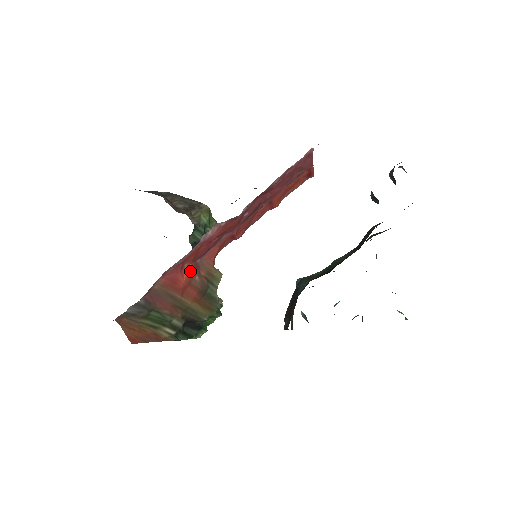
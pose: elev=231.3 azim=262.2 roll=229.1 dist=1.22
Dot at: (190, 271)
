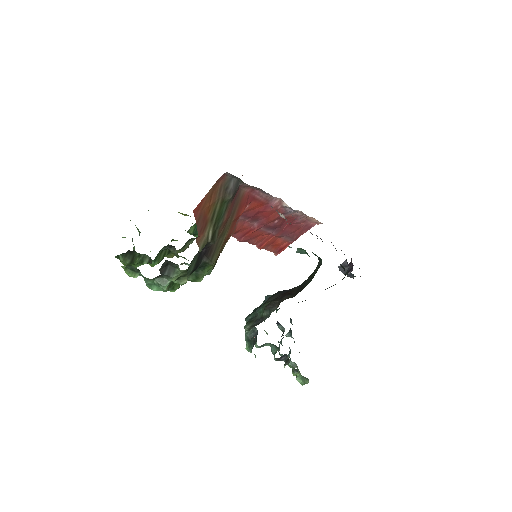
Dot at: occluded
